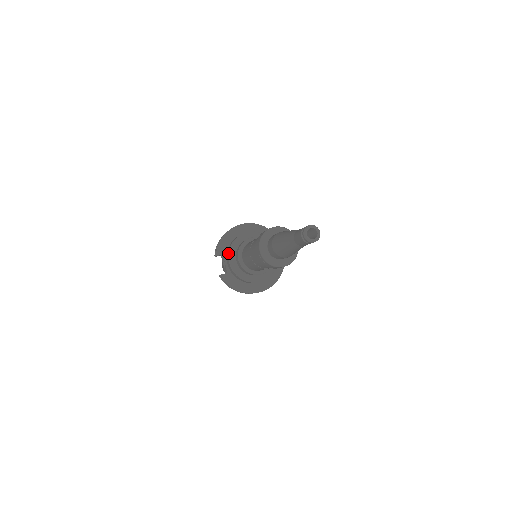
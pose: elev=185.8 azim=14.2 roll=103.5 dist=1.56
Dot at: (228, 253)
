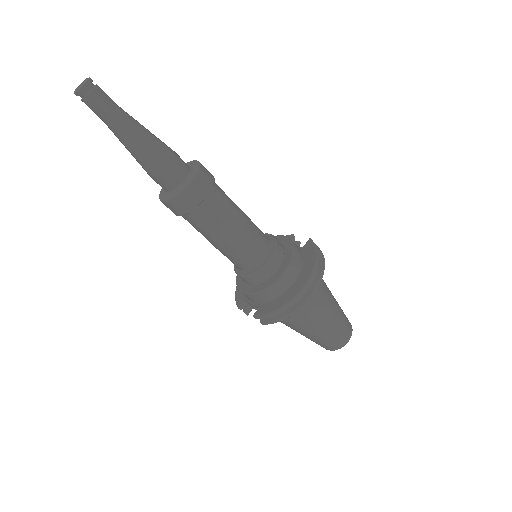
Dot at: occluded
